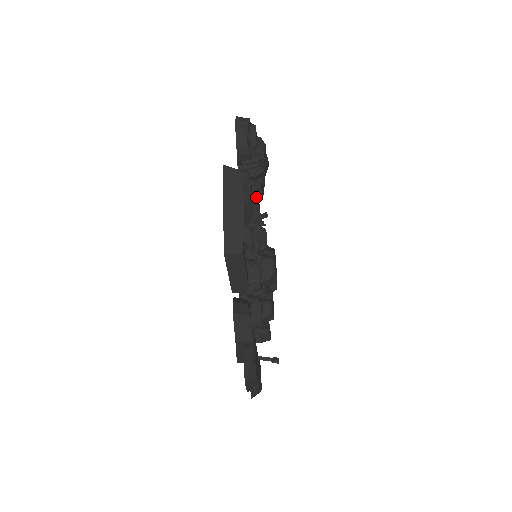
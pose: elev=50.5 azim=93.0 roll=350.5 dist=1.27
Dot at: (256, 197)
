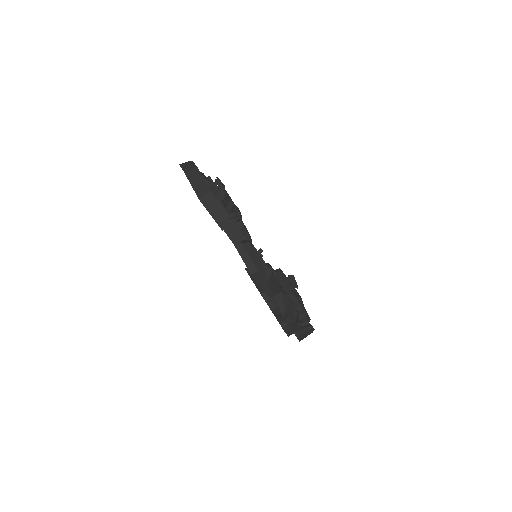
Dot at: (234, 218)
